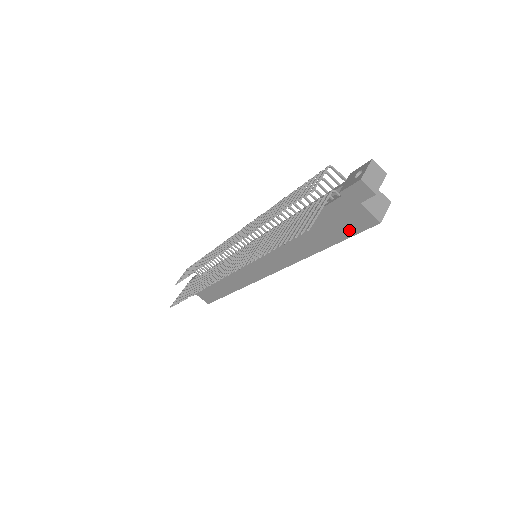
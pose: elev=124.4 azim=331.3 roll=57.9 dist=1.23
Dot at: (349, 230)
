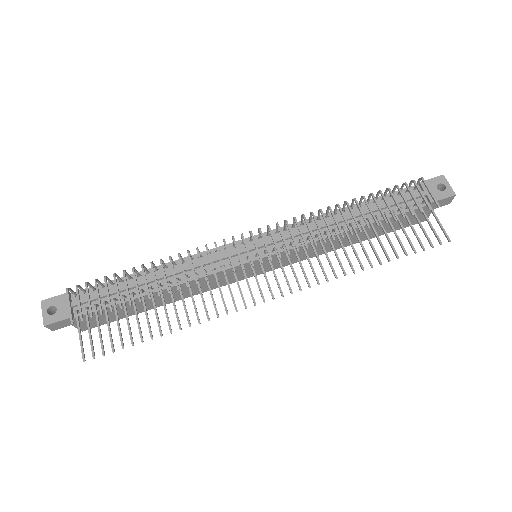
Dot at: (400, 227)
